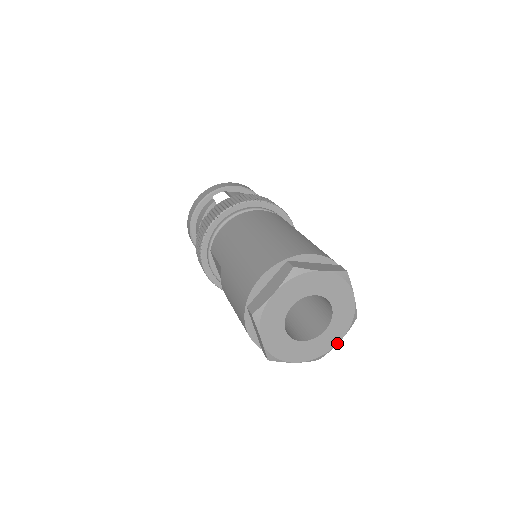
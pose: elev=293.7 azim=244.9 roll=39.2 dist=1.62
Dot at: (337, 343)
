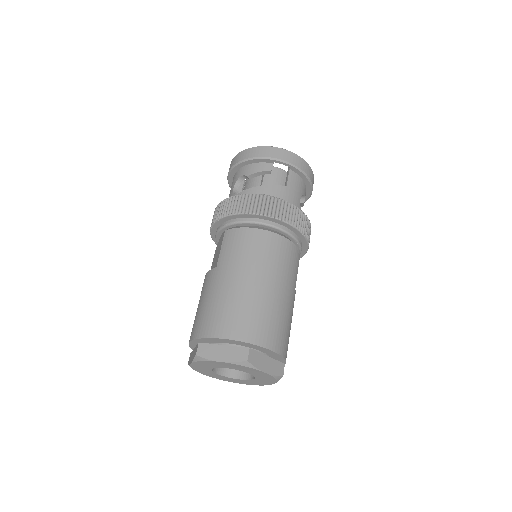
Dot at: (241, 383)
